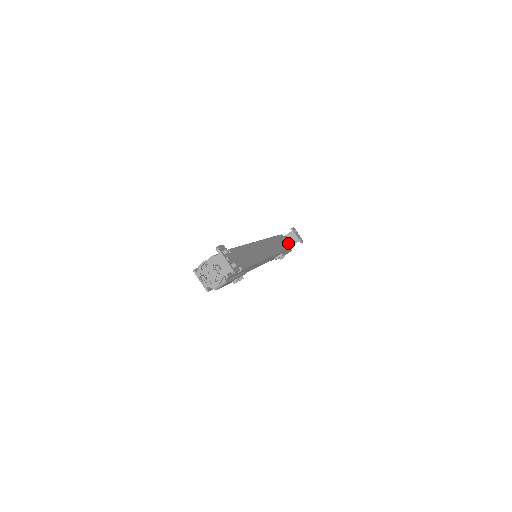
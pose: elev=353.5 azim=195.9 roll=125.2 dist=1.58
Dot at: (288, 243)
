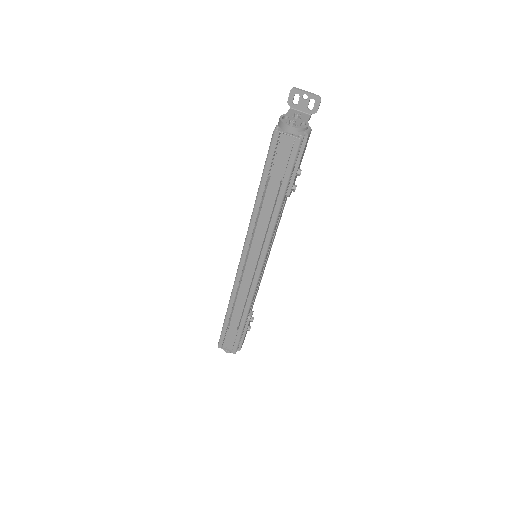
Dot at: occluded
